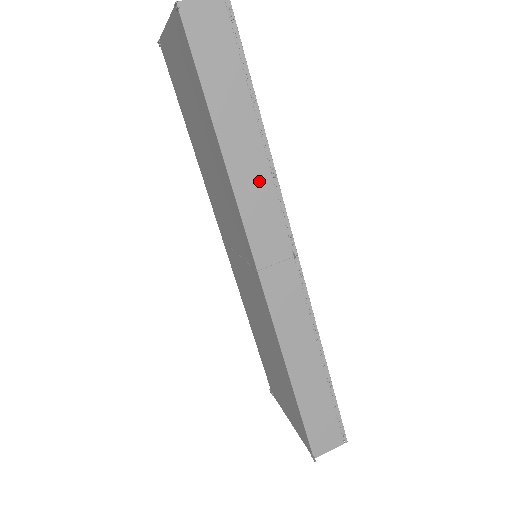
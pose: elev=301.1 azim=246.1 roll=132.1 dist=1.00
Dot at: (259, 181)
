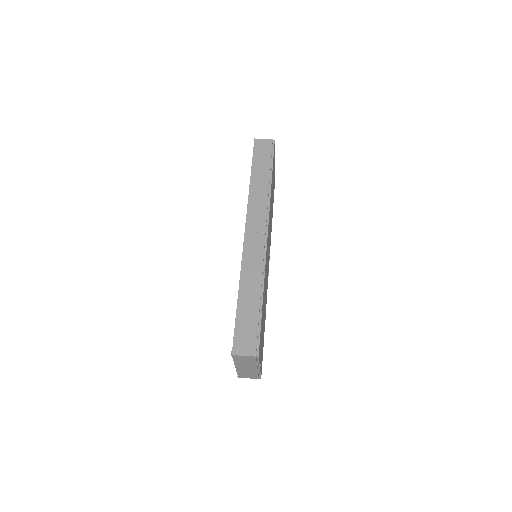
Dot at: (261, 198)
